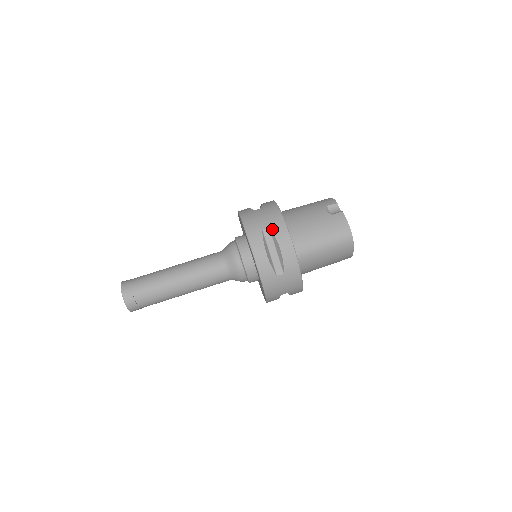
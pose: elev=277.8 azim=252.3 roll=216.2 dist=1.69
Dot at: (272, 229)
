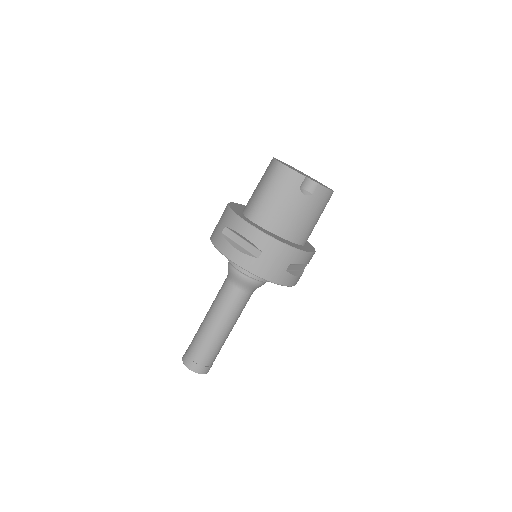
Dot at: (293, 263)
